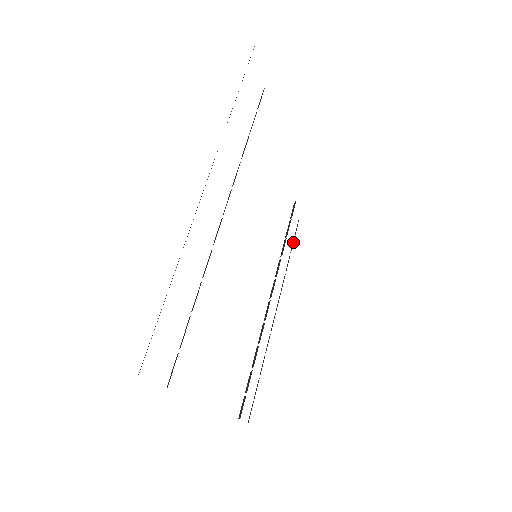
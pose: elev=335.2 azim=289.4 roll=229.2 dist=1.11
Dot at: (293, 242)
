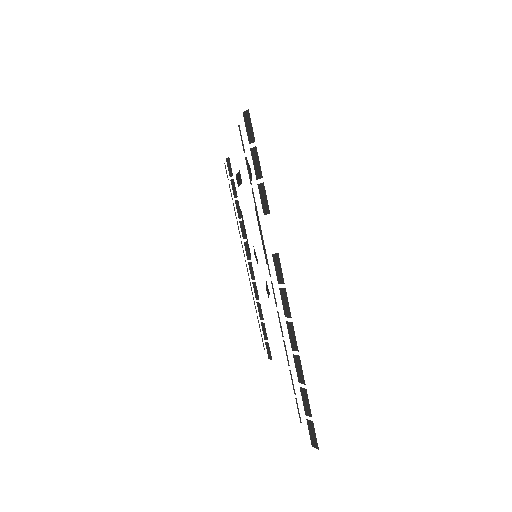
Dot at: occluded
